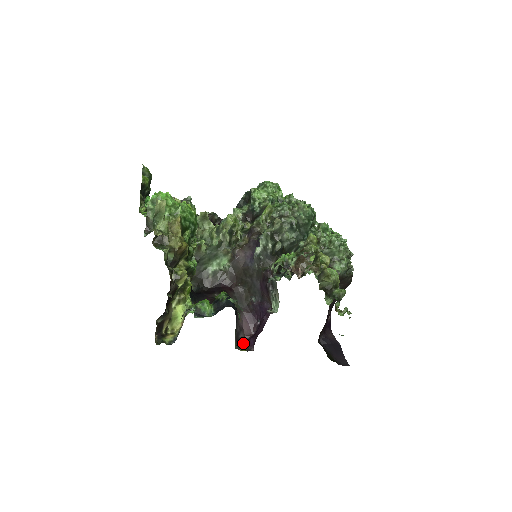
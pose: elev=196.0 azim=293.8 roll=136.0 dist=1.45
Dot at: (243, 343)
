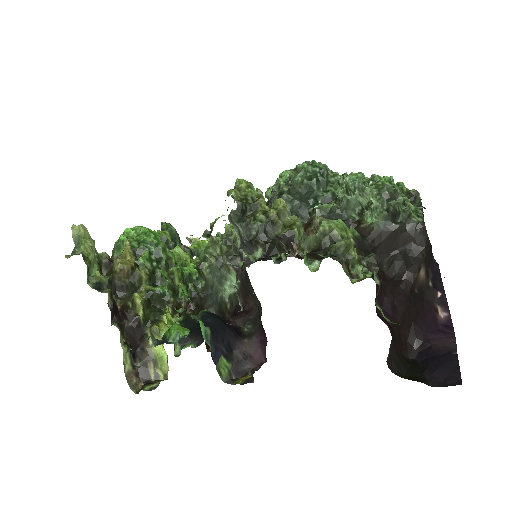
Dot at: (248, 376)
